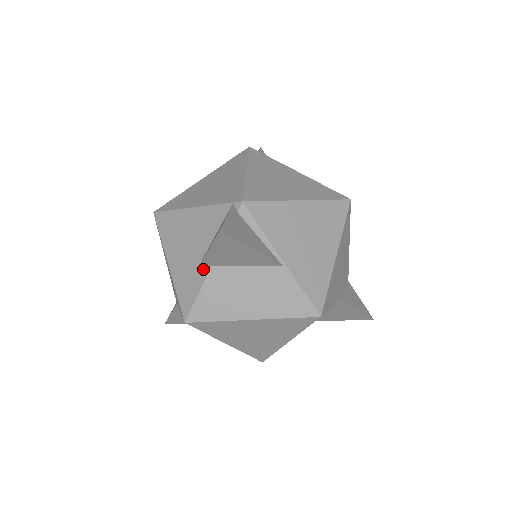
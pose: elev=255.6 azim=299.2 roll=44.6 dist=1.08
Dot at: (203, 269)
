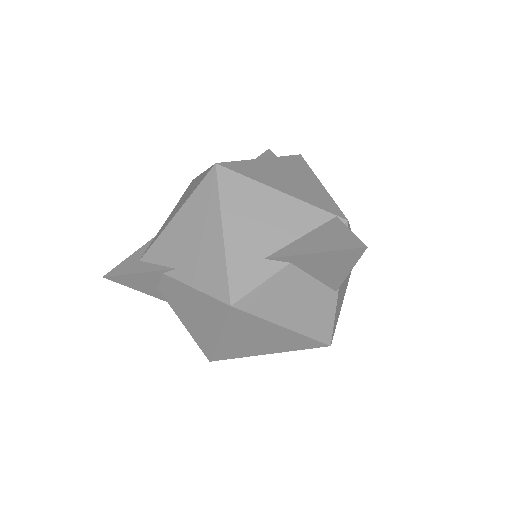
Dot at: (277, 261)
